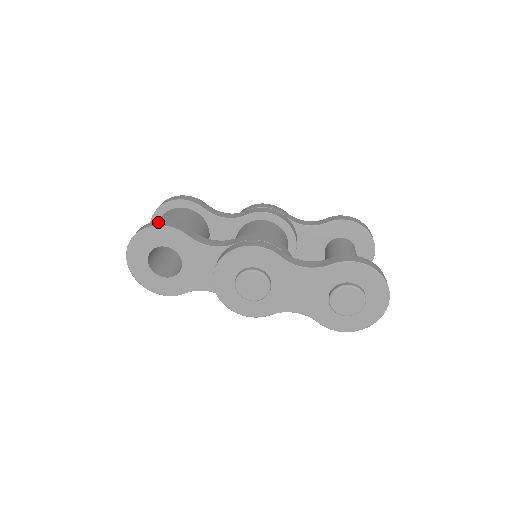
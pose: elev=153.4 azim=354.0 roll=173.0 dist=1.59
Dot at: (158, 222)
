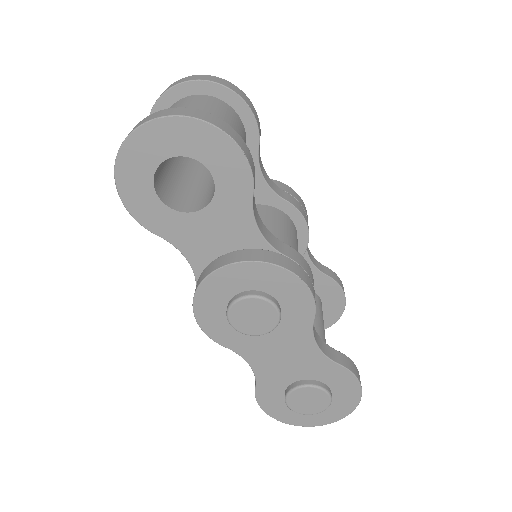
Dot at: (238, 136)
